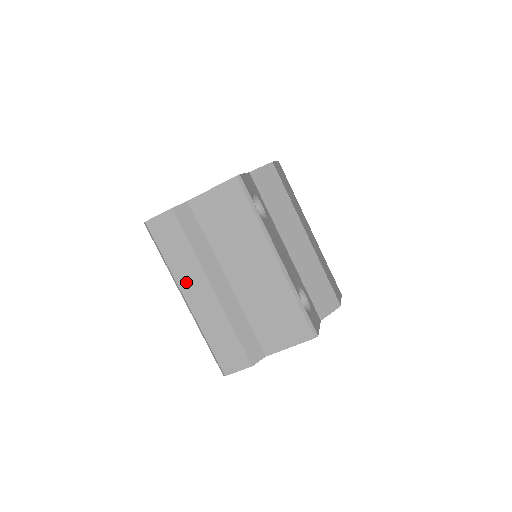
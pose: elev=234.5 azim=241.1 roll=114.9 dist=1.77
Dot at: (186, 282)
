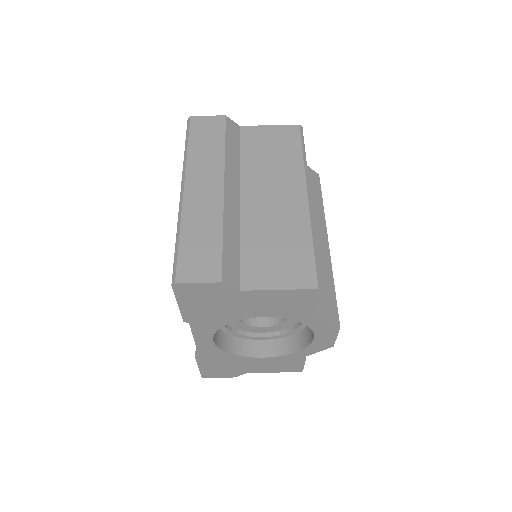
Dot at: (197, 172)
